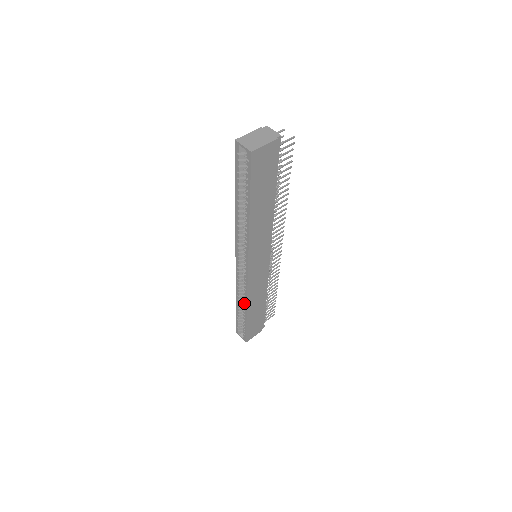
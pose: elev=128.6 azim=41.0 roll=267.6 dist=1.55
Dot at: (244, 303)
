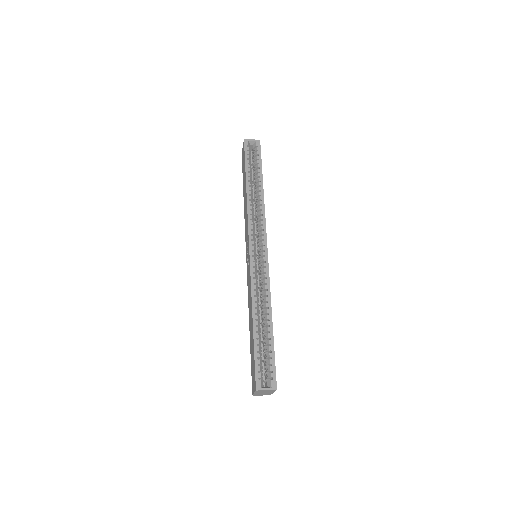
Dot at: (267, 304)
